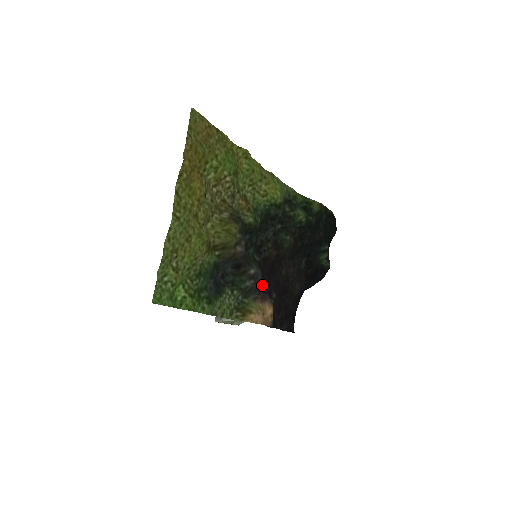
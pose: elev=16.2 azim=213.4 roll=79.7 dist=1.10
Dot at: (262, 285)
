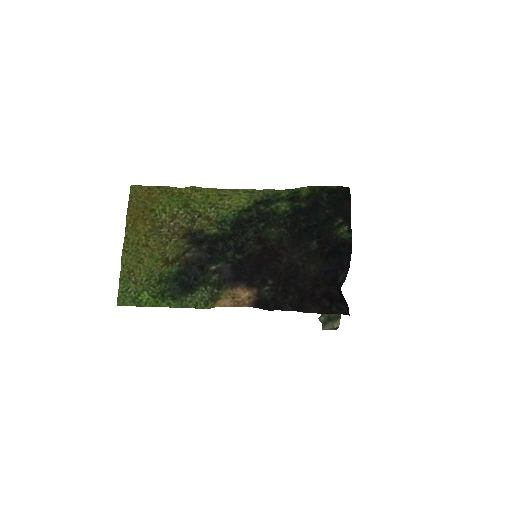
Dot at: (234, 276)
